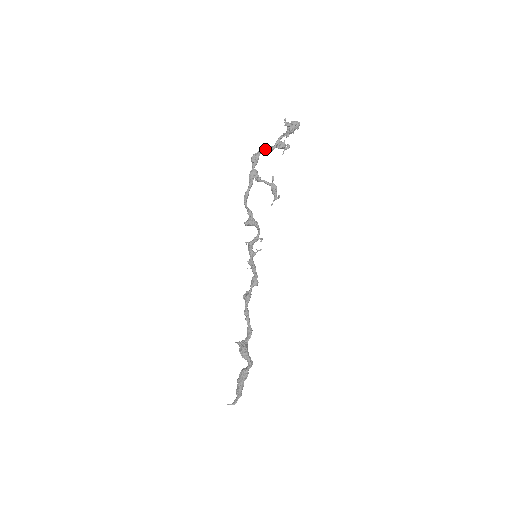
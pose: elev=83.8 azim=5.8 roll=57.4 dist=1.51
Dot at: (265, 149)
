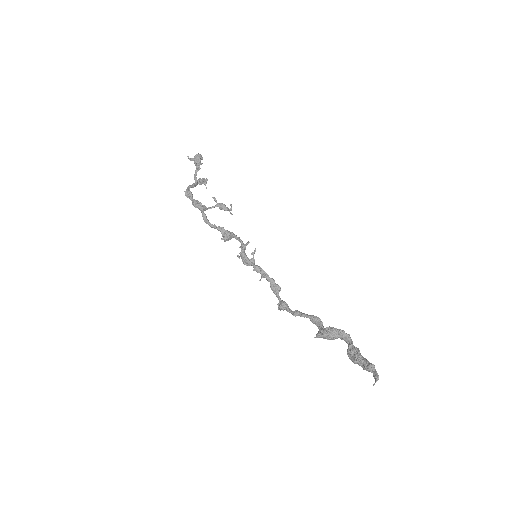
Dot at: (190, 185)
